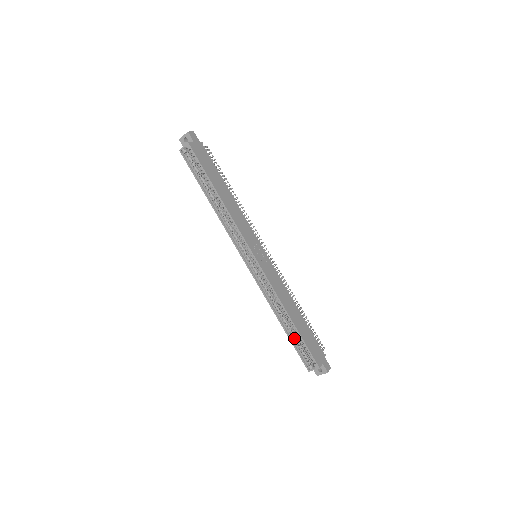
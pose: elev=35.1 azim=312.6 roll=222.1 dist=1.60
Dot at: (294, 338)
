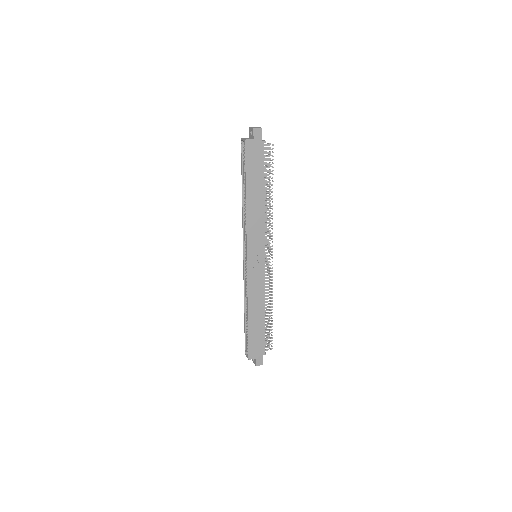
Dot at: (247, 328)
